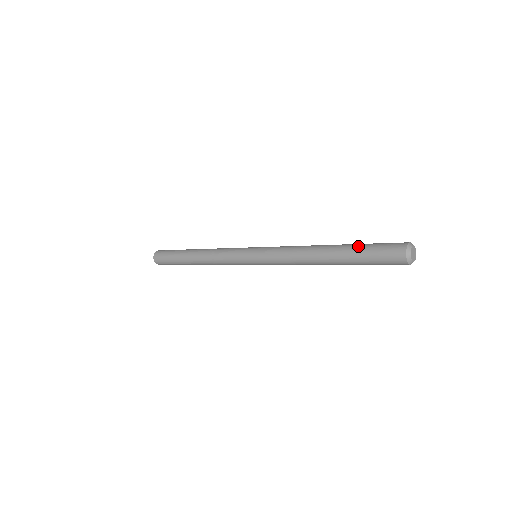
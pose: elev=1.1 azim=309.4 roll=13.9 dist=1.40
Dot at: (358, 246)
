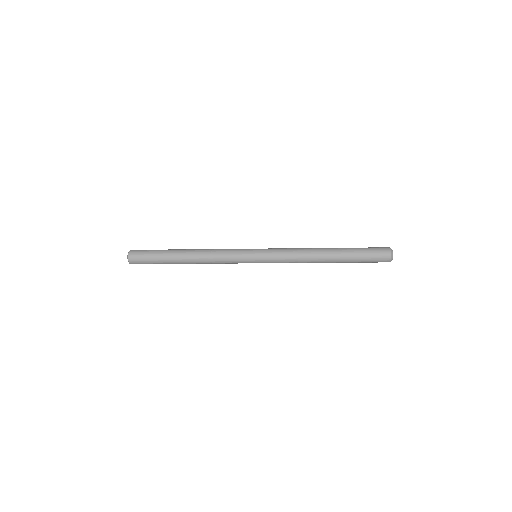
Dot at: (355, 253)
